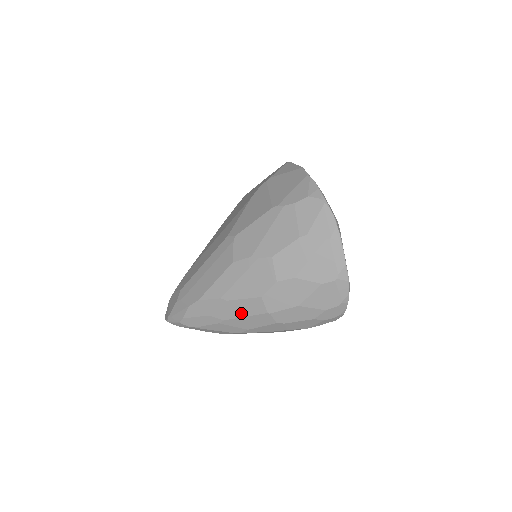
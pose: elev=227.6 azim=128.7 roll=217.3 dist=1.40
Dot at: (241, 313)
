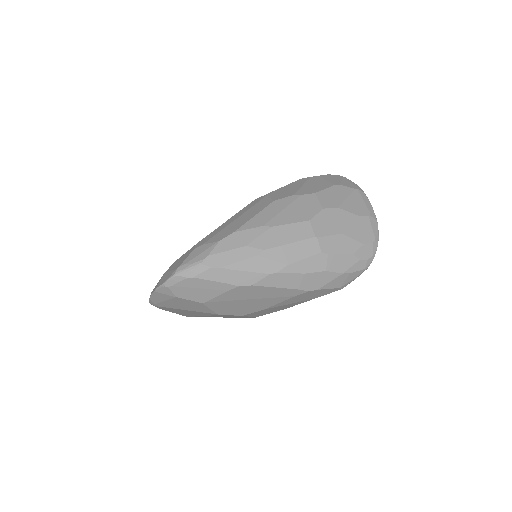
Dot at: (286, 239)
